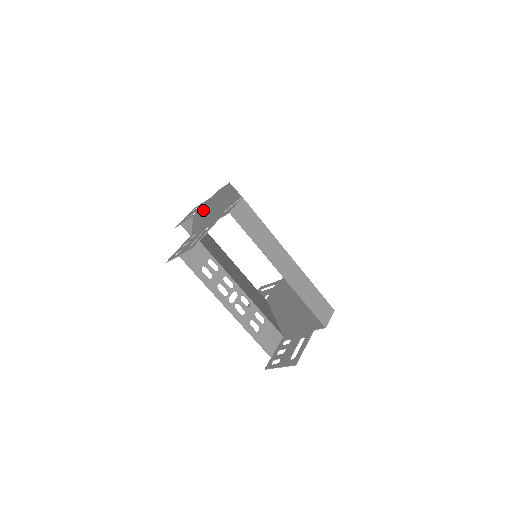
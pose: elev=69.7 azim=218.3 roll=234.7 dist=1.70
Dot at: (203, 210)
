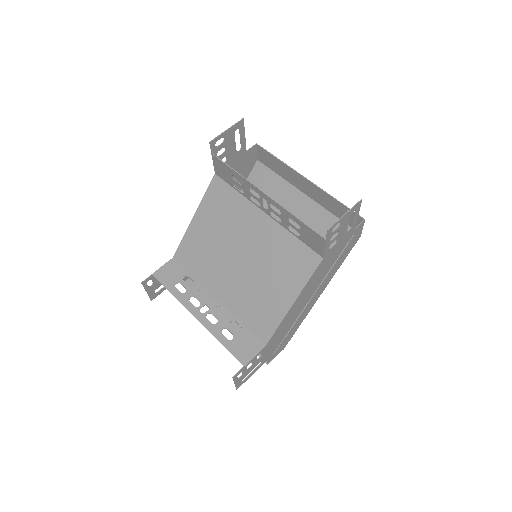
Dot at: occluded
